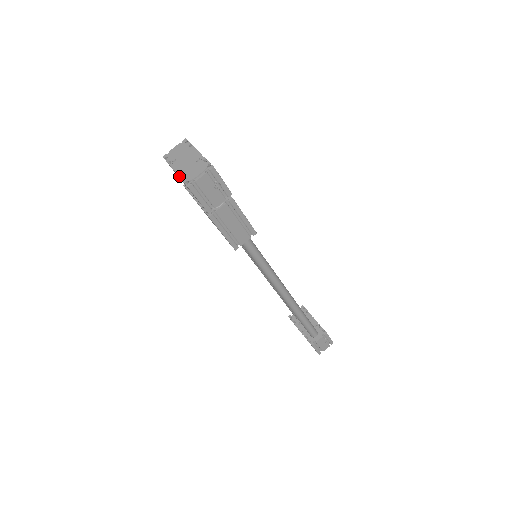
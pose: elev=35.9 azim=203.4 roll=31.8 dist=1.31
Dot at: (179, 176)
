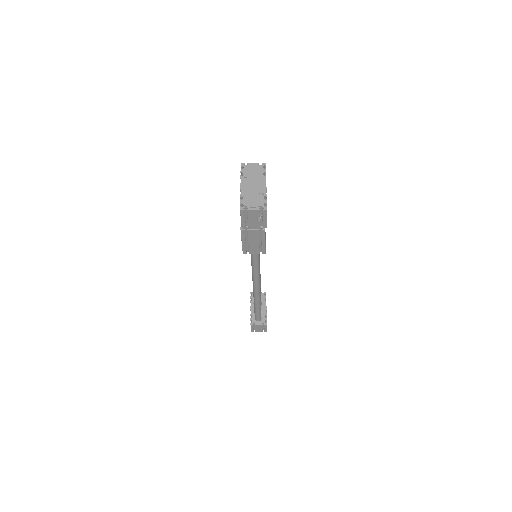
Dot at: (240, 194)
